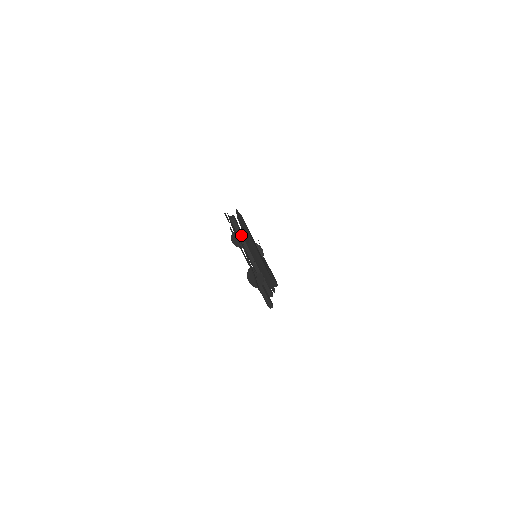
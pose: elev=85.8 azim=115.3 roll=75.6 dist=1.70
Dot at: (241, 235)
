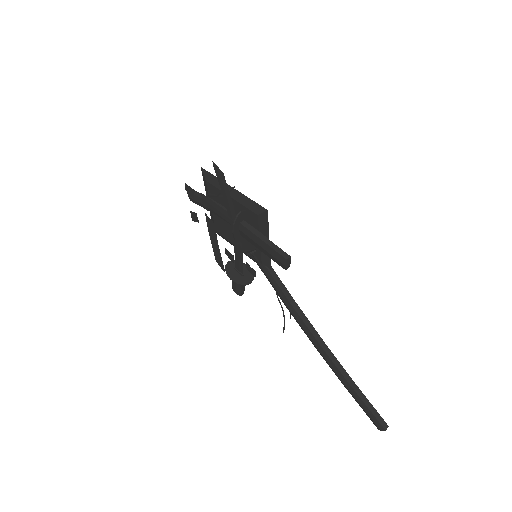
Dot at: occluded
